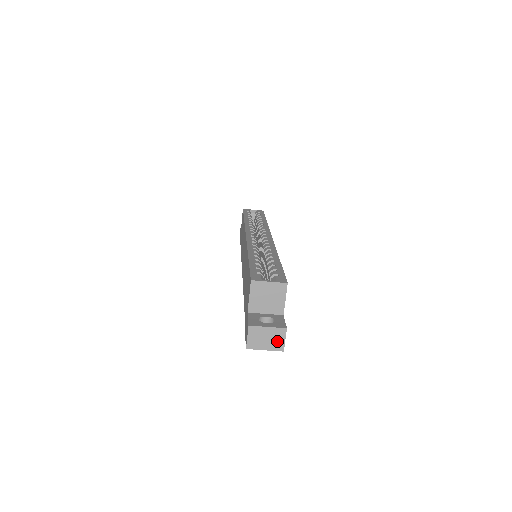
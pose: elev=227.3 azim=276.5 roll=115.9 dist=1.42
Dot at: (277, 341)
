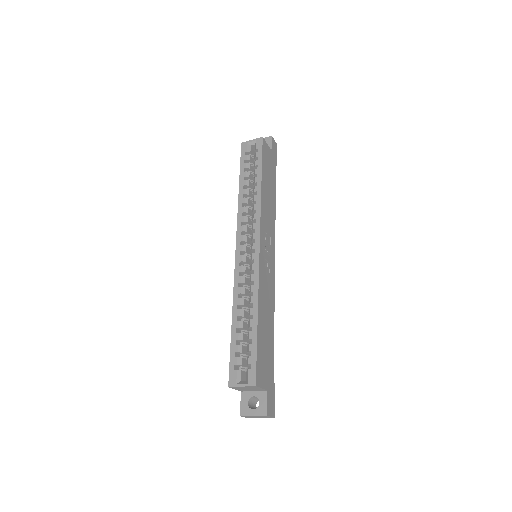
Dot at: (266, 417)
